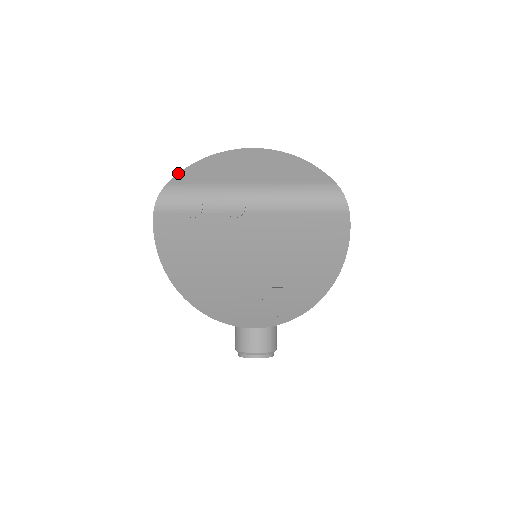
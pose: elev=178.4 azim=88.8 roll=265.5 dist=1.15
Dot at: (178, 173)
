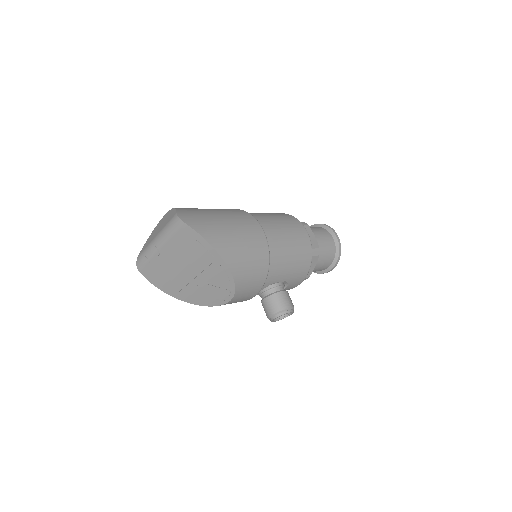
Dot at: (142, 249)
